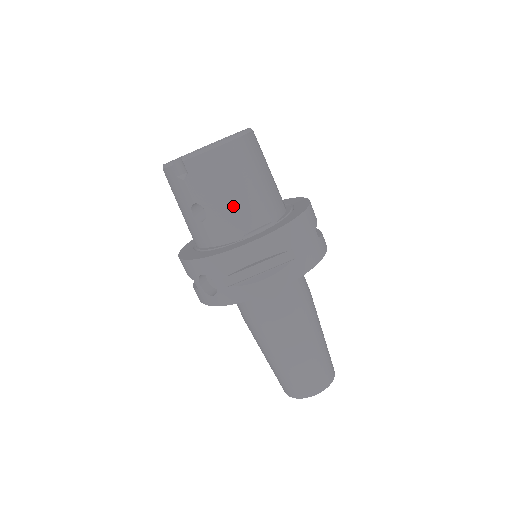
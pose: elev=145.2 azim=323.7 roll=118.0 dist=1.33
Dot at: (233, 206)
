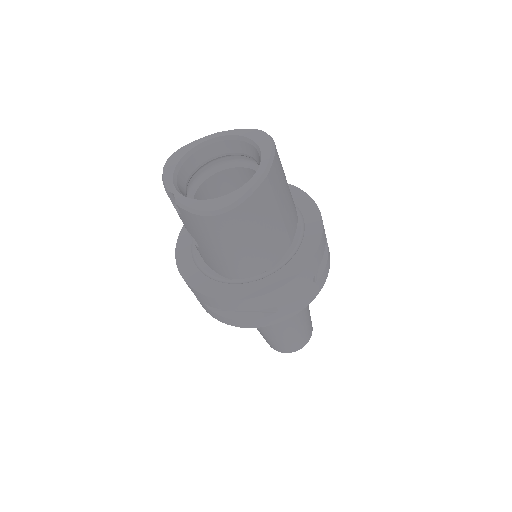
Dot at: (224, 259)
